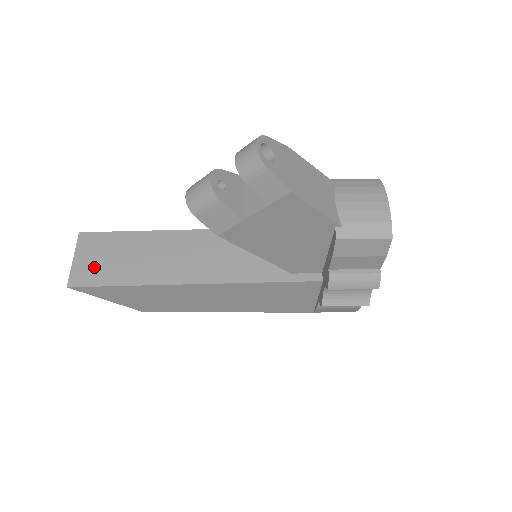
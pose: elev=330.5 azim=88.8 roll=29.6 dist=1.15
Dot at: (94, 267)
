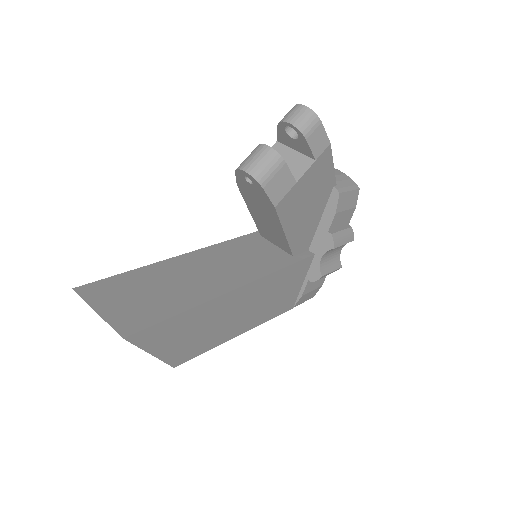
Dot at: (132, 310)
